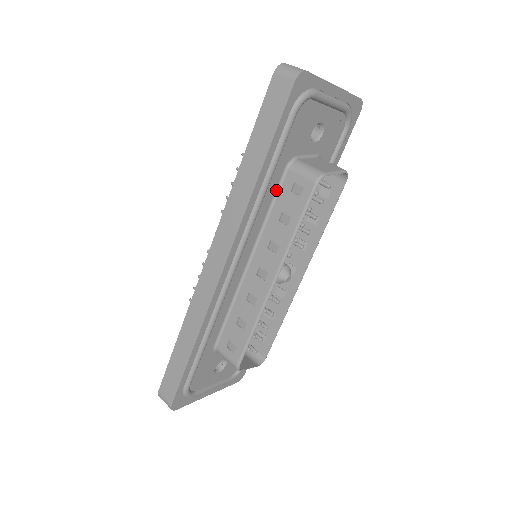
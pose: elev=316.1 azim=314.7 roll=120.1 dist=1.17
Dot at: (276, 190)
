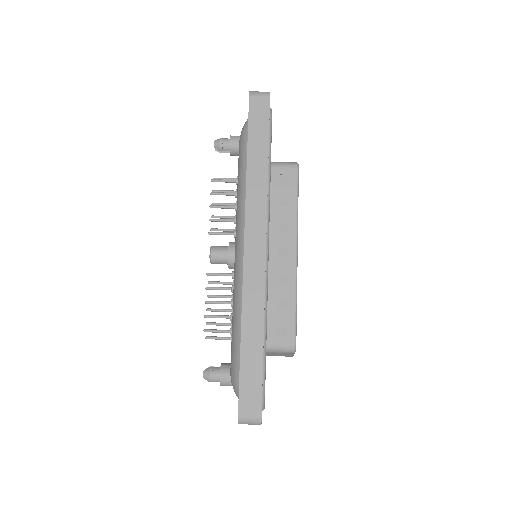
Dot at: occluded
